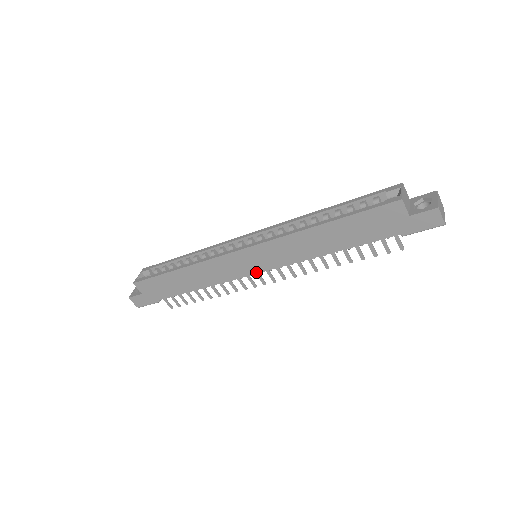
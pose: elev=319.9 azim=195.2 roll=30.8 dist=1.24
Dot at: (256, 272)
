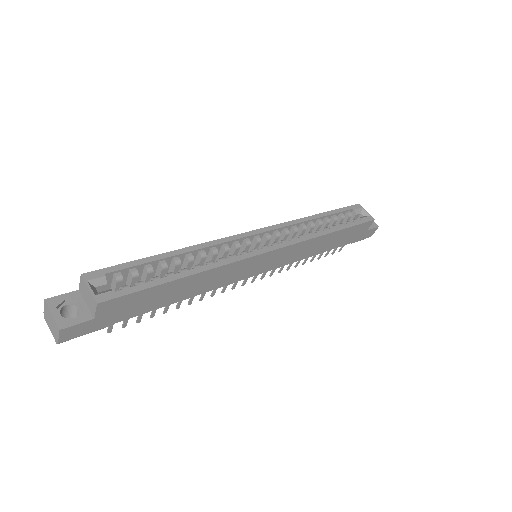
Dot at: (257, 274)
